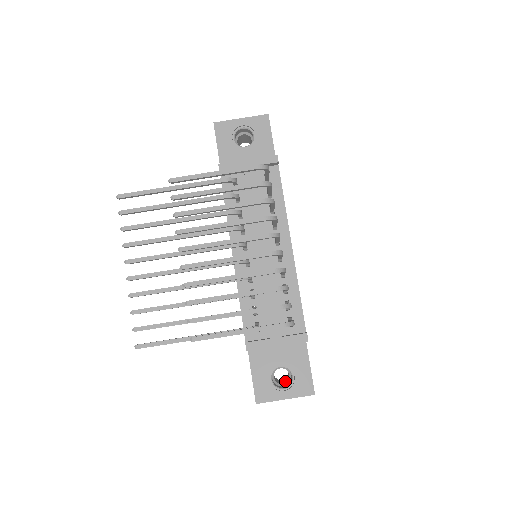
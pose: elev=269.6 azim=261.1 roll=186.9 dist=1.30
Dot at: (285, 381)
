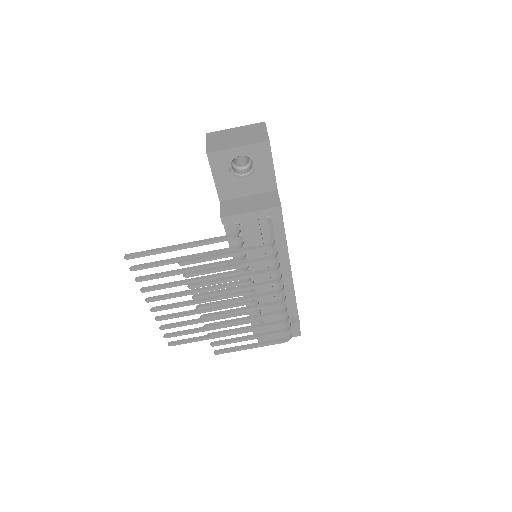
Dot at: occluded
